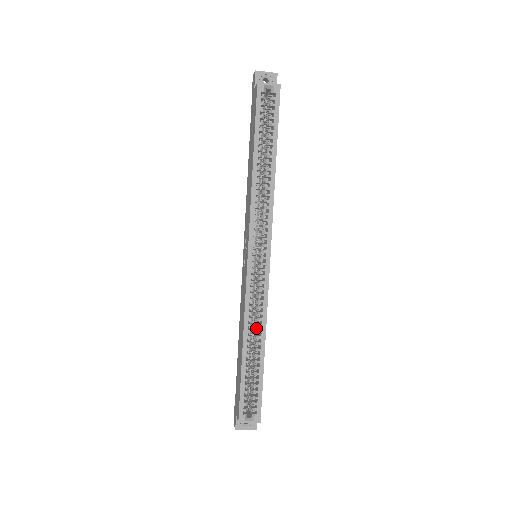
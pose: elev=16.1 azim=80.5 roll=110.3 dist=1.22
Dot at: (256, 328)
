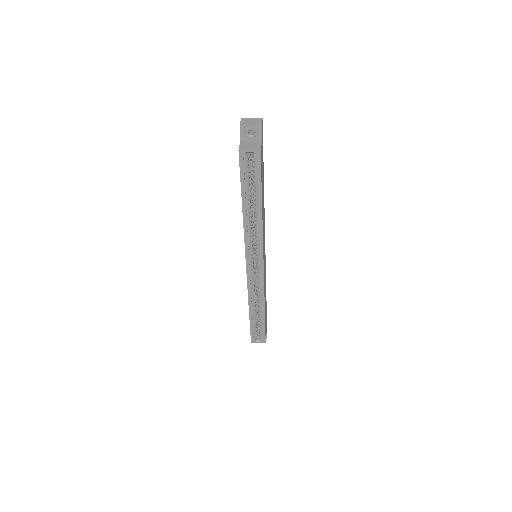
Dot at: (258, 300)
